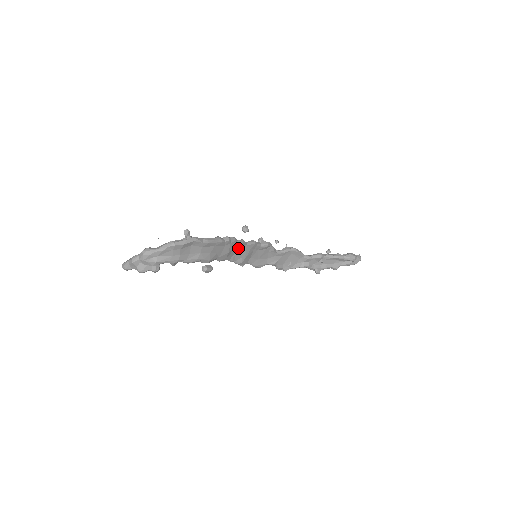
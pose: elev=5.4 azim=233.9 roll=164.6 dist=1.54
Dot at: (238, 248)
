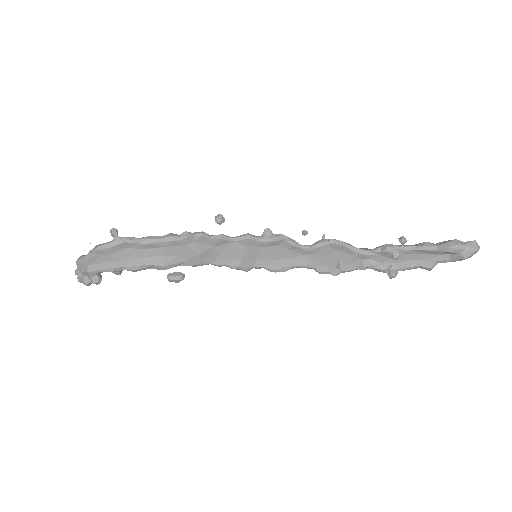
Dot at: (220, 247)
